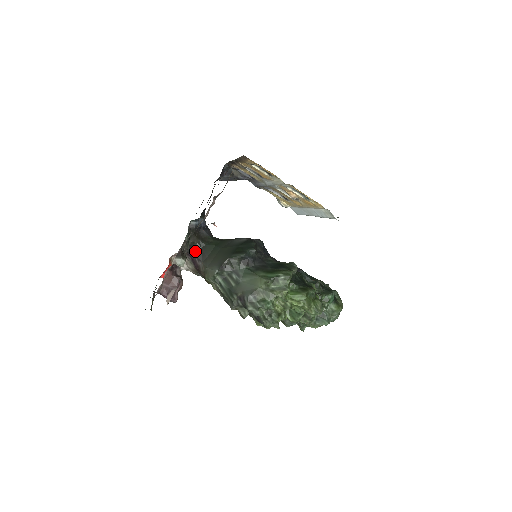
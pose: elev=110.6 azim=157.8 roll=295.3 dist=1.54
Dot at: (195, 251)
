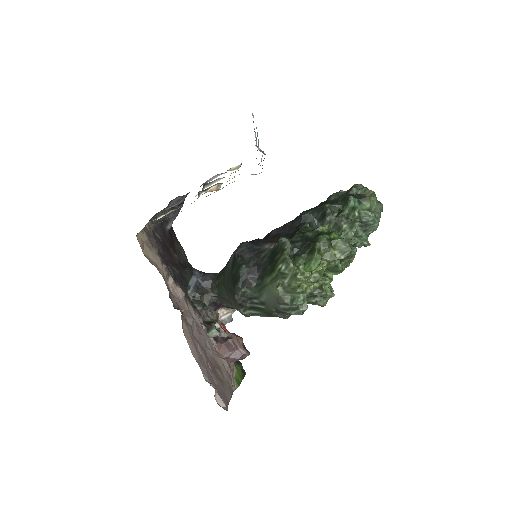
Dot at: (218, 302)
